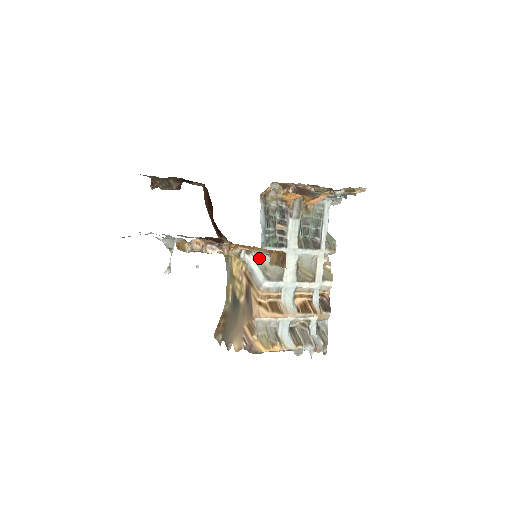
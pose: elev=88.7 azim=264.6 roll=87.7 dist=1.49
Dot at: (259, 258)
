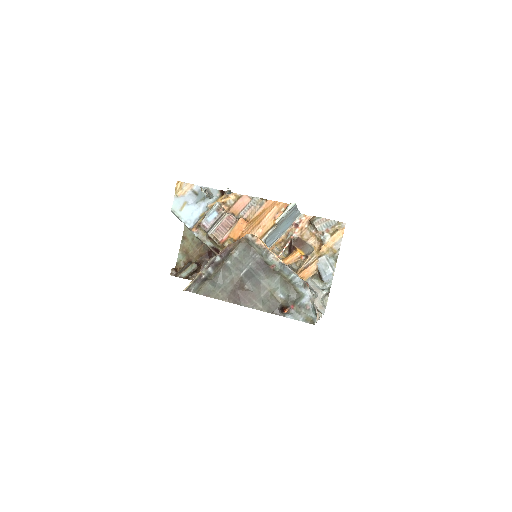
Dot at: occluded
